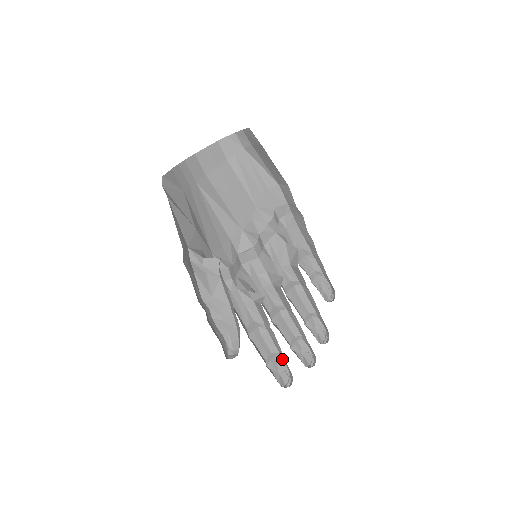
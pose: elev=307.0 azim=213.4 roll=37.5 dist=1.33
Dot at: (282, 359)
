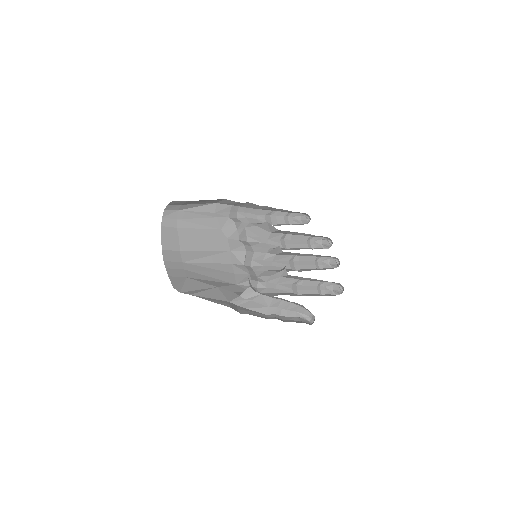
Dot at: (325, 282)
